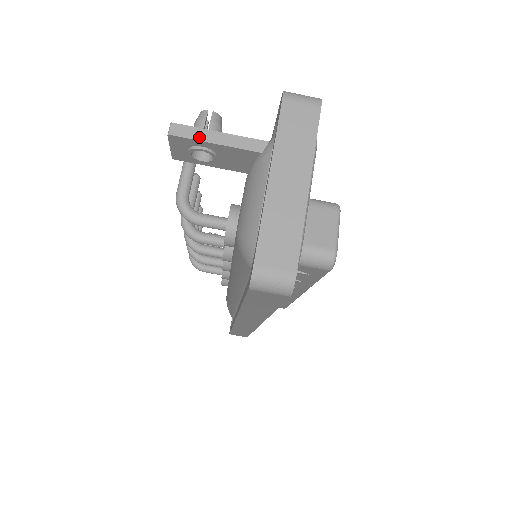
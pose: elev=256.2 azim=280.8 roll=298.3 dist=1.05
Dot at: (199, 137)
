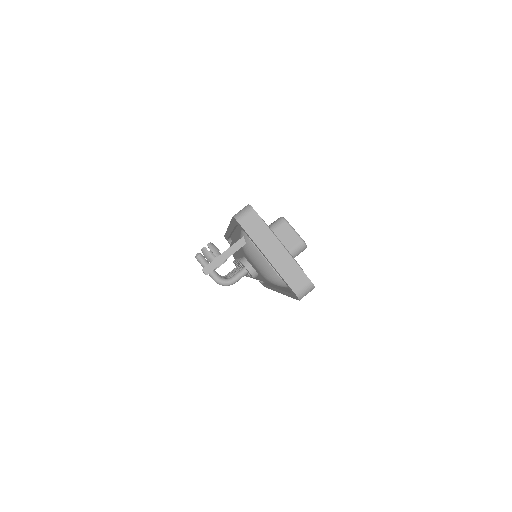
Dot at: (218, 264)
